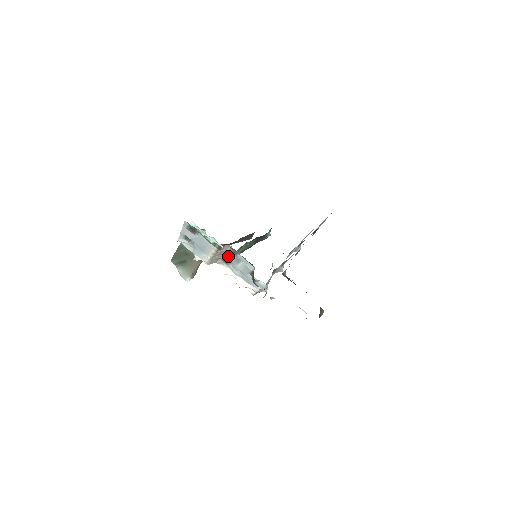
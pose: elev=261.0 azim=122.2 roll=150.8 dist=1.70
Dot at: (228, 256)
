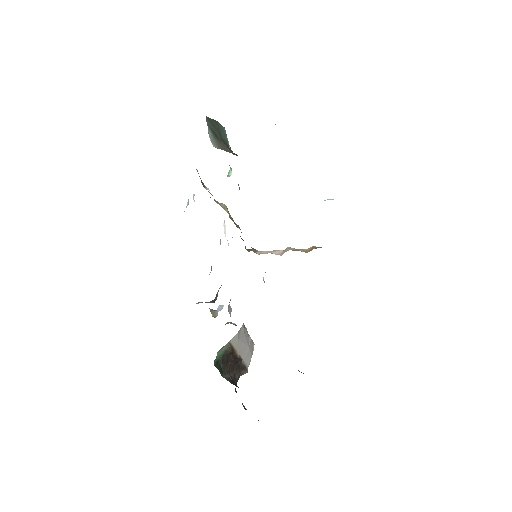
Dot at: occluded
